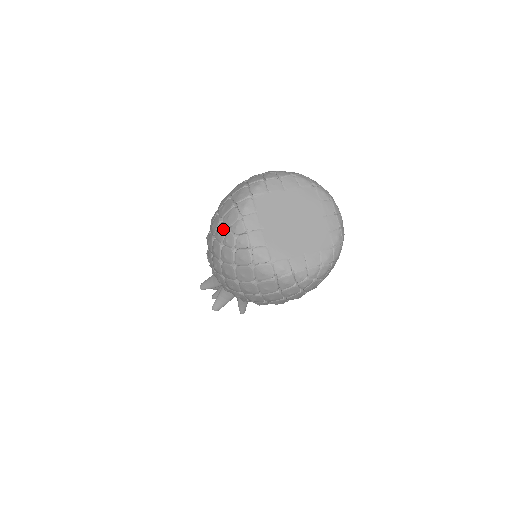
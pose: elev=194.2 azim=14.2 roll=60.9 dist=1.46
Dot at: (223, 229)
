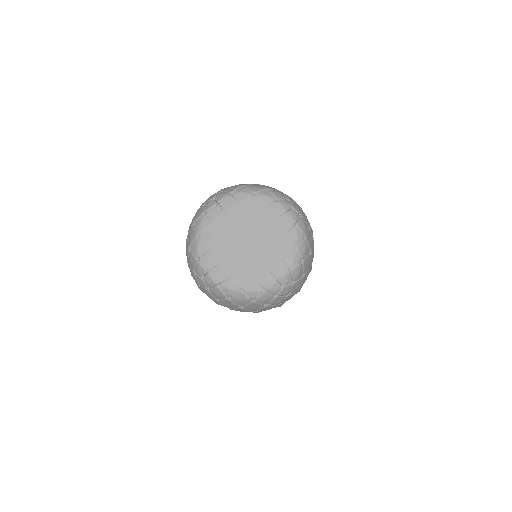
Dot at: (192, 272)
